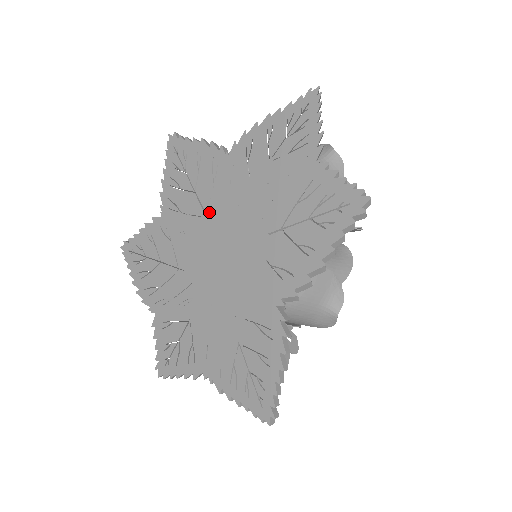
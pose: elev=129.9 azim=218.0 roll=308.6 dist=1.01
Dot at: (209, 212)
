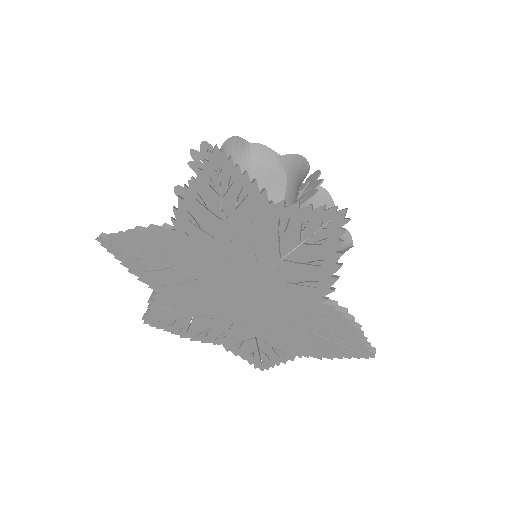
Dot at: (201, 274)
